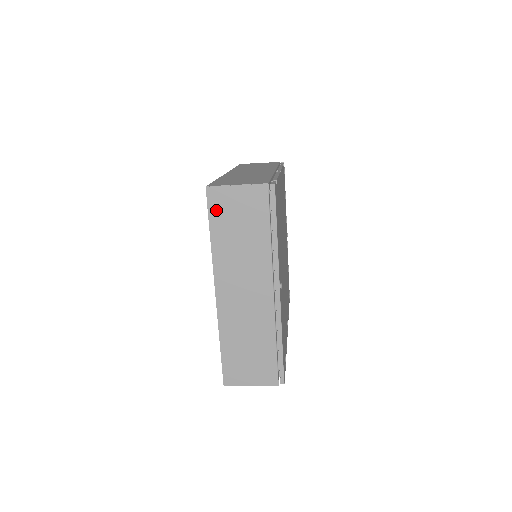
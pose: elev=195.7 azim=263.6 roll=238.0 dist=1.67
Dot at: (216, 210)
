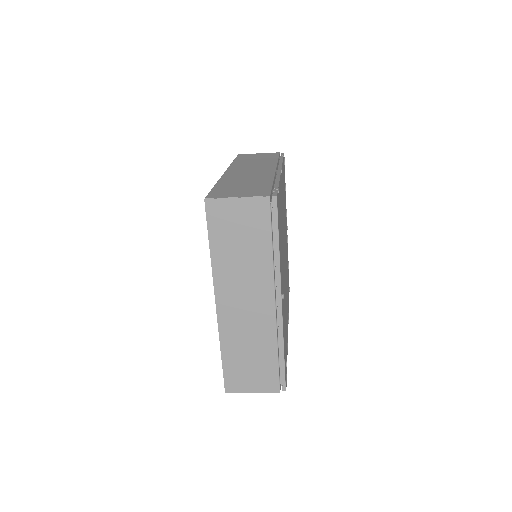
Dot at: (215, 223)
